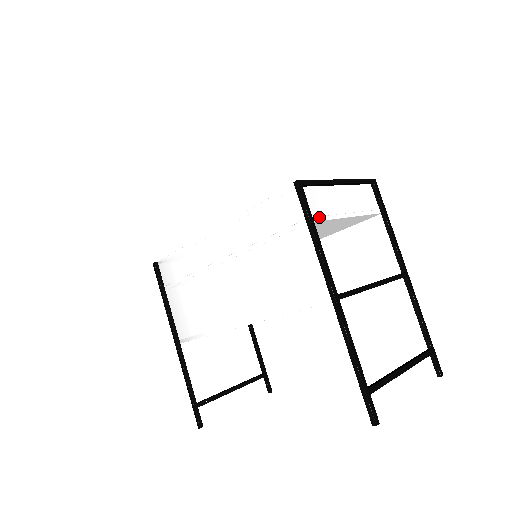
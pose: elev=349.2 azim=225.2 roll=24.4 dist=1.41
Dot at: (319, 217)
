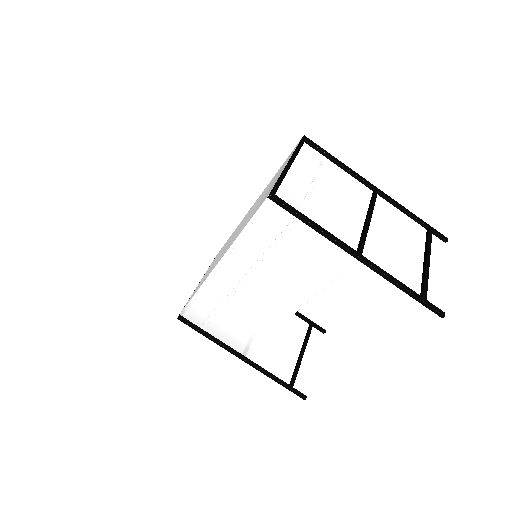
Dot at: (301, 206)
